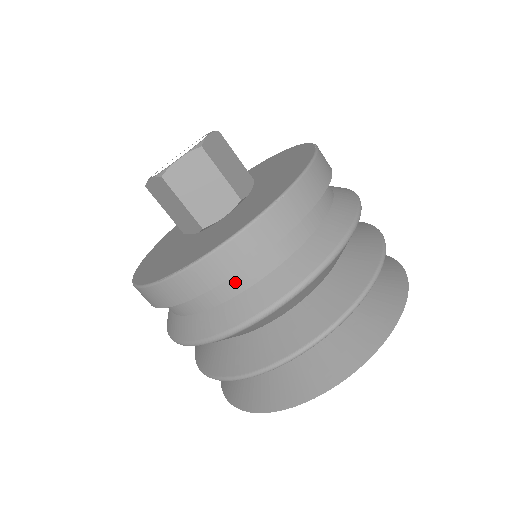
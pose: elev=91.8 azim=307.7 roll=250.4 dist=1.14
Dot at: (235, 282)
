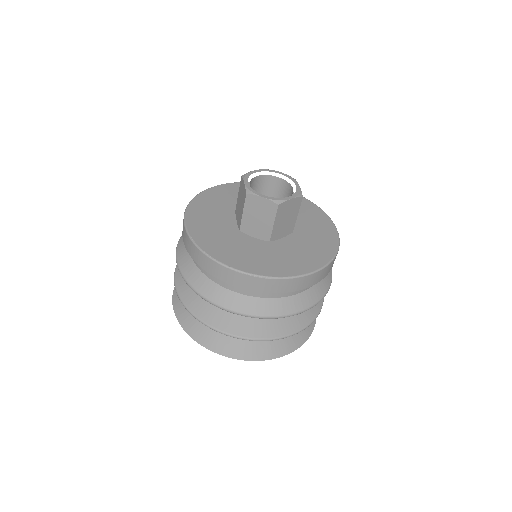
Dot at: occluded
